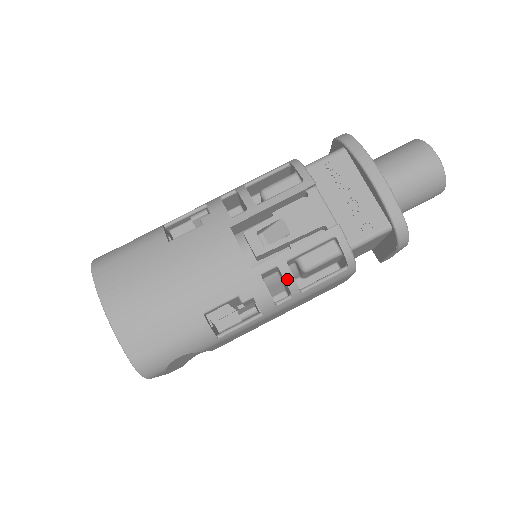
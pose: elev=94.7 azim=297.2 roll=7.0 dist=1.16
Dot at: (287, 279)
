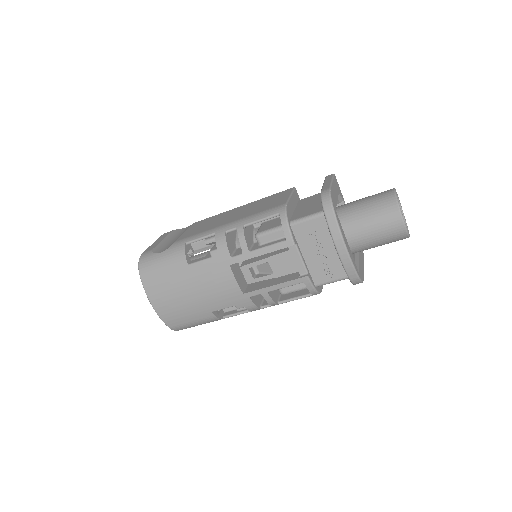
Dot at: (268, 301)
